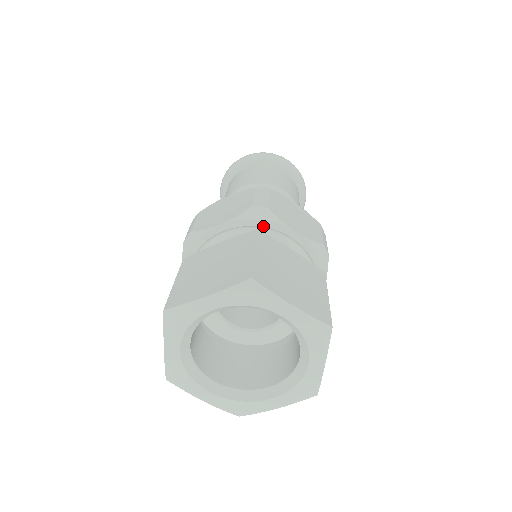
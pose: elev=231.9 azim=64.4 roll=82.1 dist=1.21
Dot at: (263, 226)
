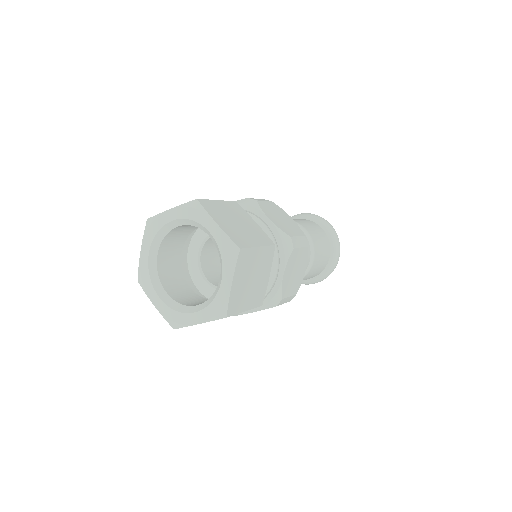
Dot at: (248, 210)
